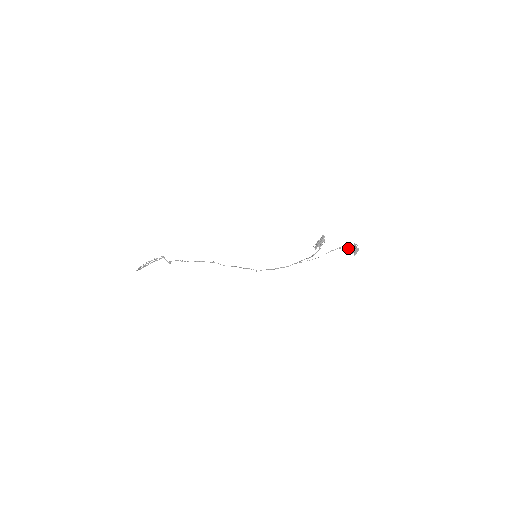
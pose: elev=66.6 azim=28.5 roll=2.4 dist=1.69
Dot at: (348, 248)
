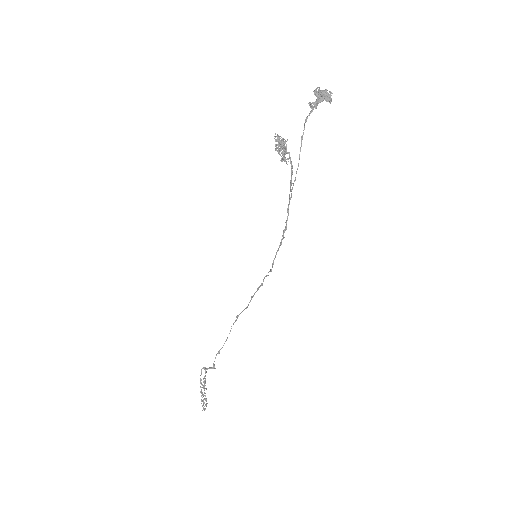
Dot at: (310, 105)
